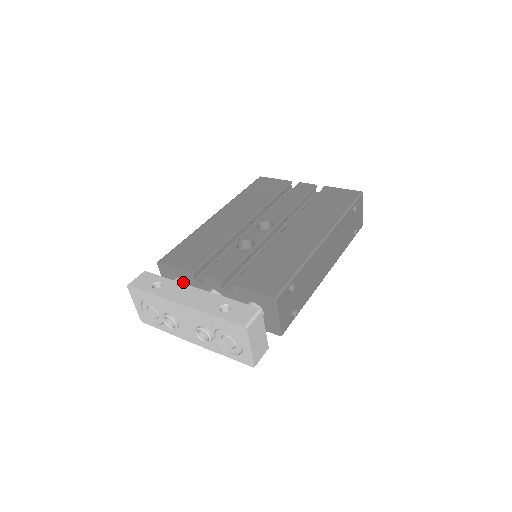
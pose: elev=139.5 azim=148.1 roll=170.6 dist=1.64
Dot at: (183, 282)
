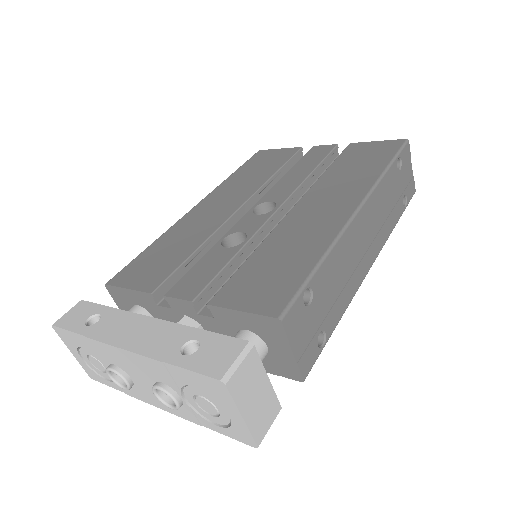
Dot at: (144, 310)
